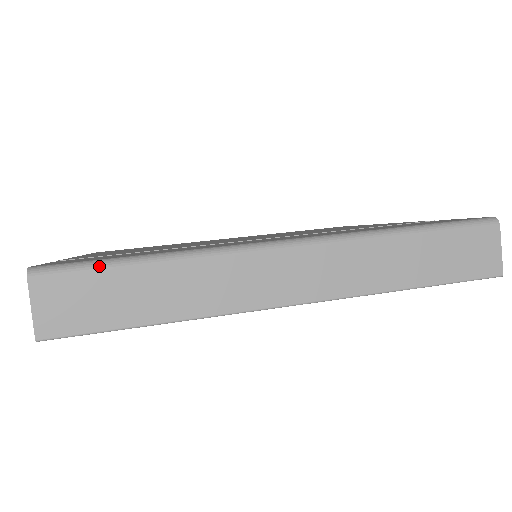
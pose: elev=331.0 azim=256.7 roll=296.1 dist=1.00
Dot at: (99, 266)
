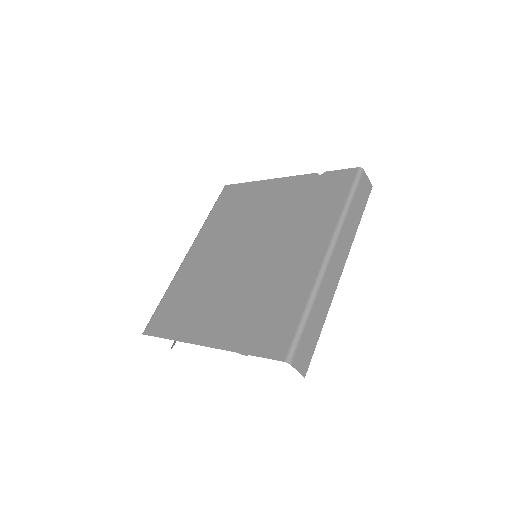
Dot at: (301, 333)
